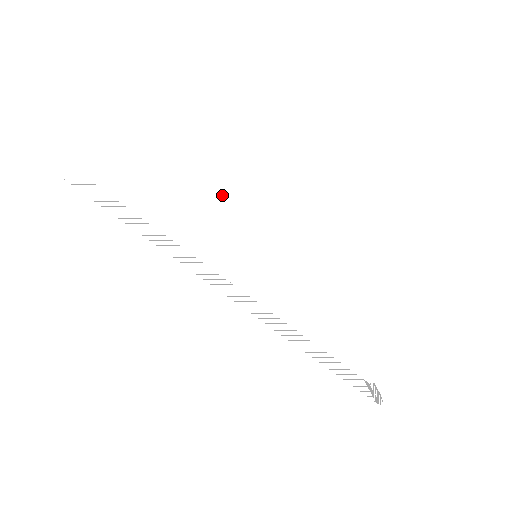
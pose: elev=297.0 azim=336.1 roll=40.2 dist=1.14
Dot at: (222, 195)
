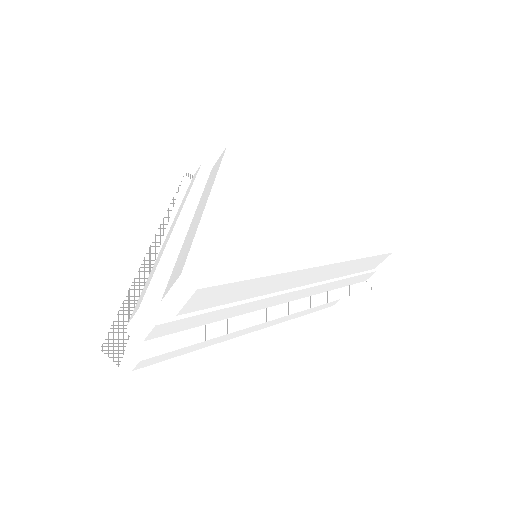
Dot at: (258, 253)
